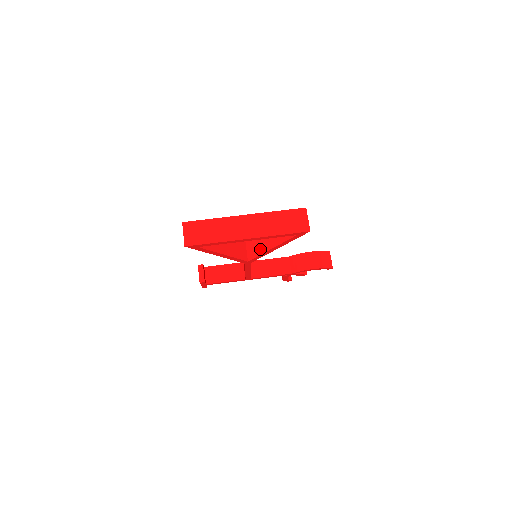
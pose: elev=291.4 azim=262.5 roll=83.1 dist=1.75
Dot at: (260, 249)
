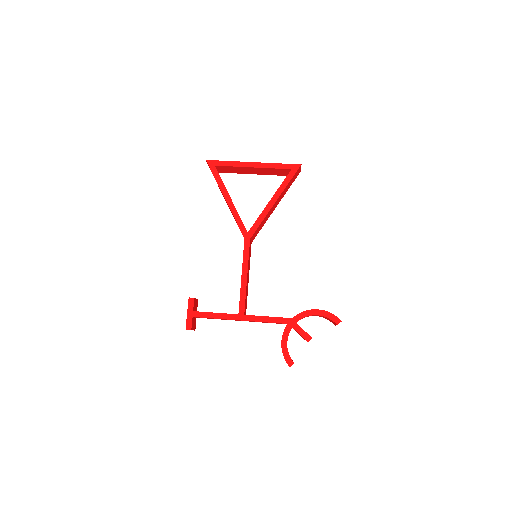
Dot at: occluded
